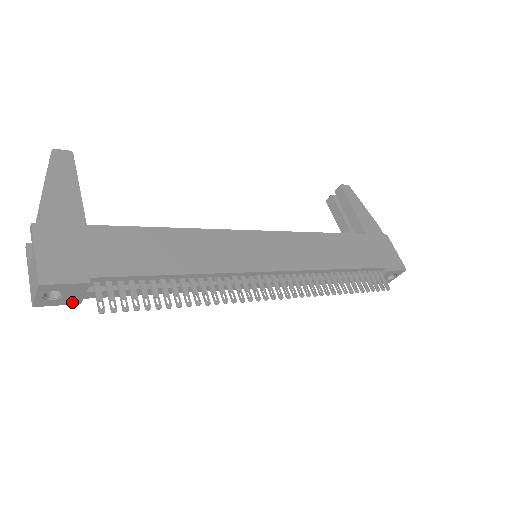
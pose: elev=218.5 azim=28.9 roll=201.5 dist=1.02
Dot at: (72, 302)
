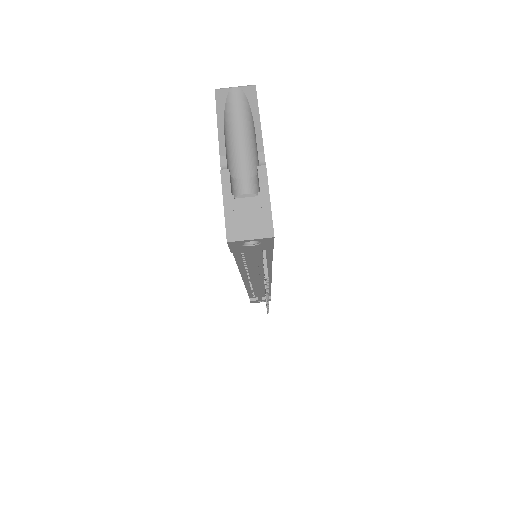
Dot at: (235, 250)
